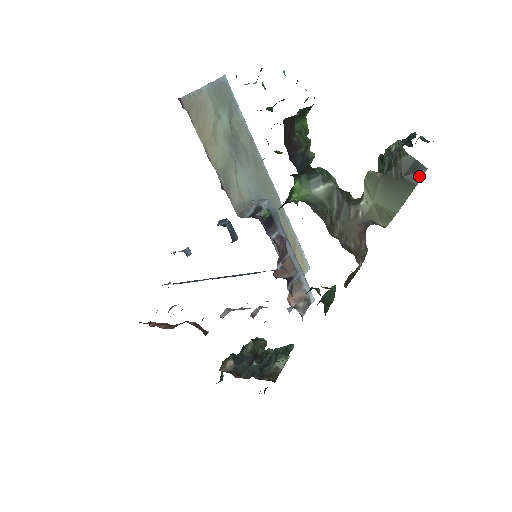
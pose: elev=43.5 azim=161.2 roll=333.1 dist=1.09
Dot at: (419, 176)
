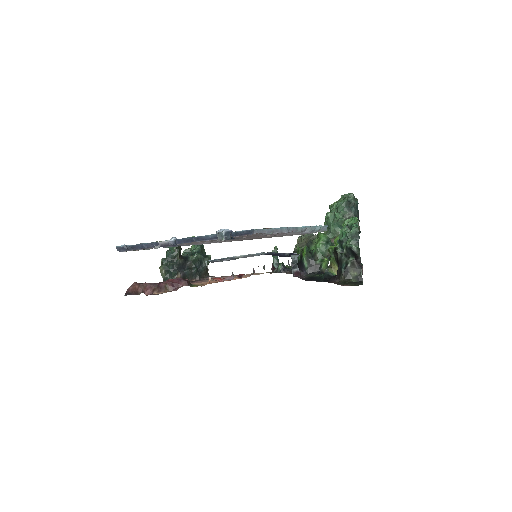
Dot at: occluded
